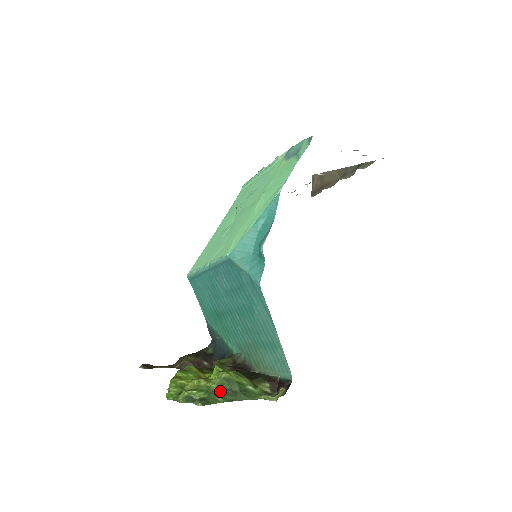
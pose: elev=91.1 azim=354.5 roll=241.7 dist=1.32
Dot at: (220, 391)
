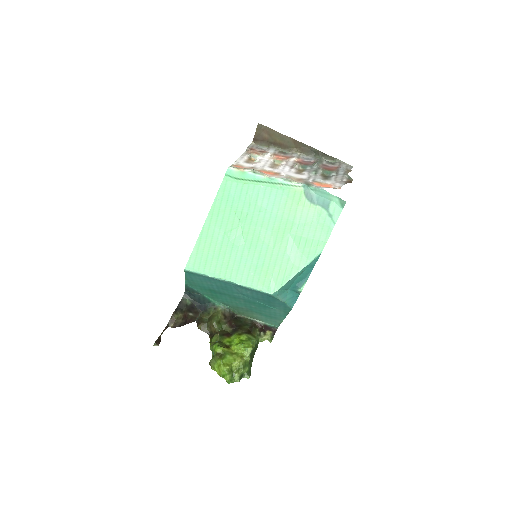
Dot at: (251, 359)
